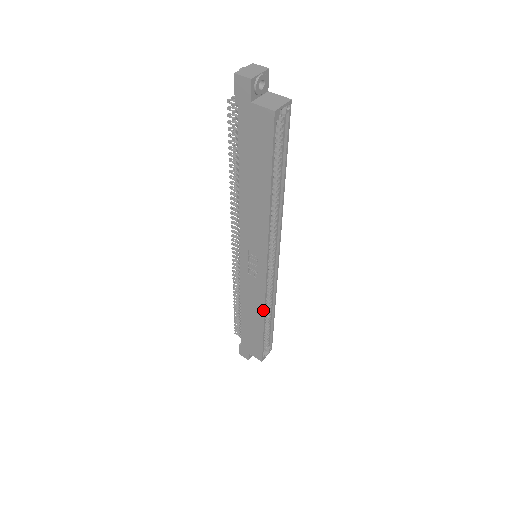
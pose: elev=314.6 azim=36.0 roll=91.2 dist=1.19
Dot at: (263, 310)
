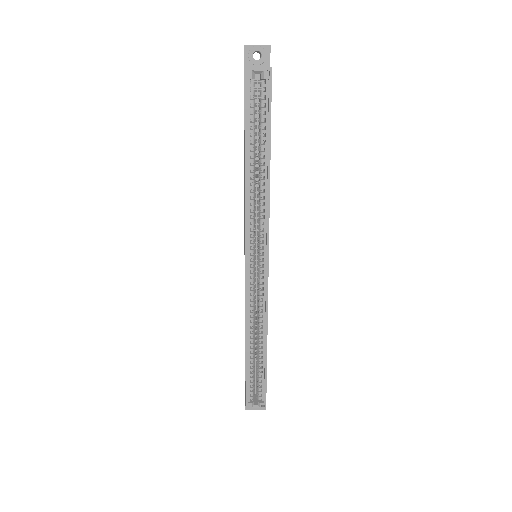
Dot at: (245, 323)
